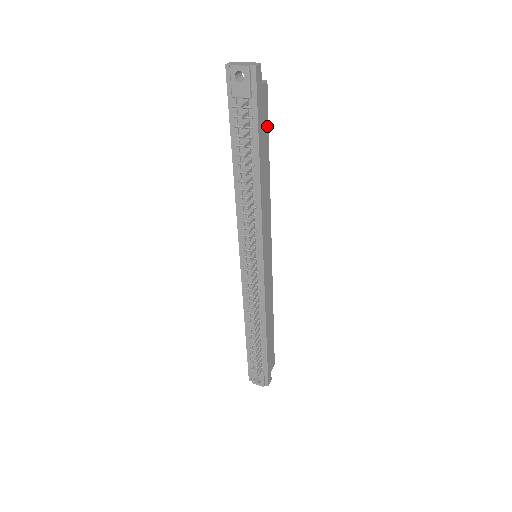
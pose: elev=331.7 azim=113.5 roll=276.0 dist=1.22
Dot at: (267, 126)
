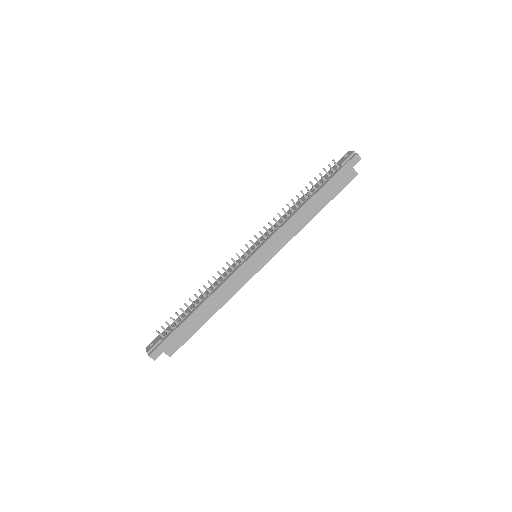
Dot at: (337, 193)
